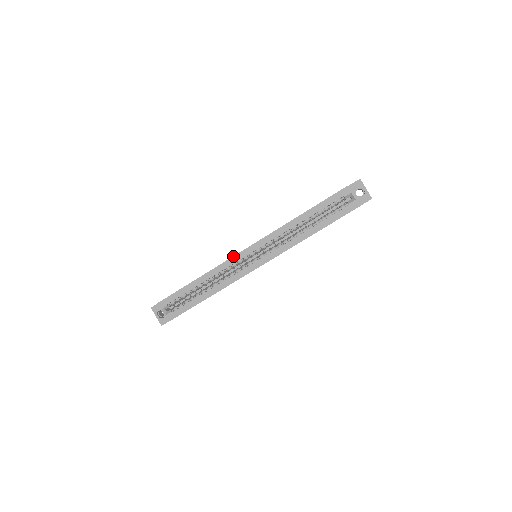
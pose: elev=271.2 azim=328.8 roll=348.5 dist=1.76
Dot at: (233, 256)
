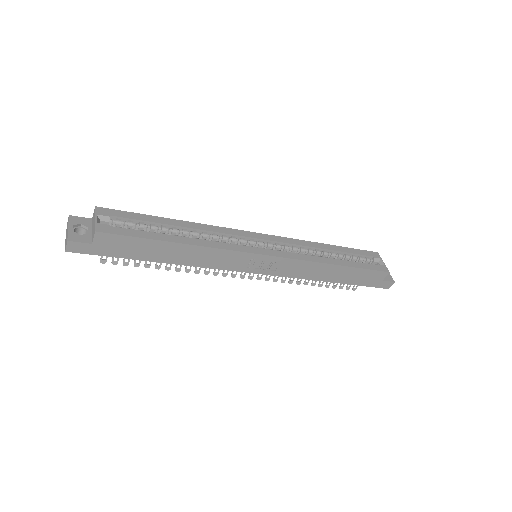
Dot at: (237, 229)
